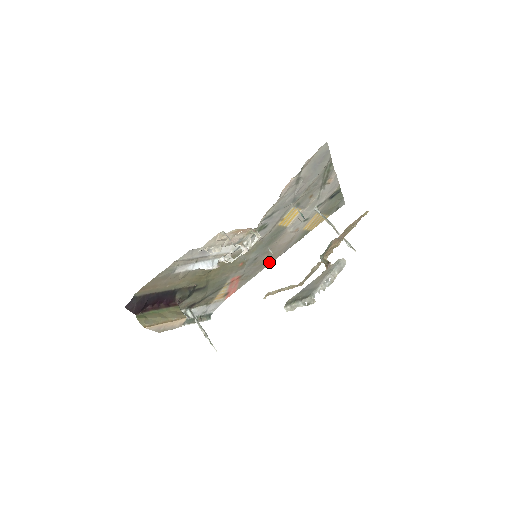
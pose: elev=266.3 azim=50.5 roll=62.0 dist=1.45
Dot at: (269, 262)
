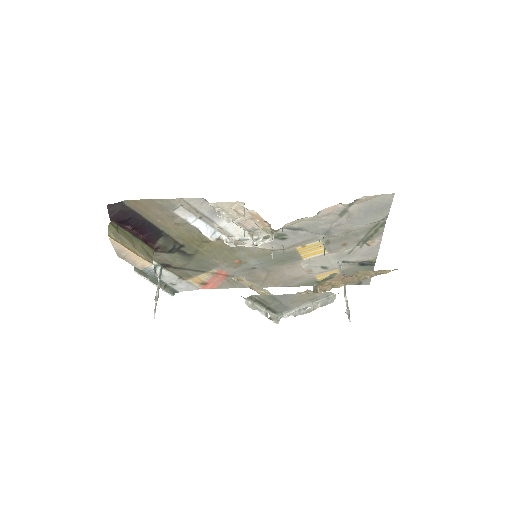
Dot at: (263, 284)
